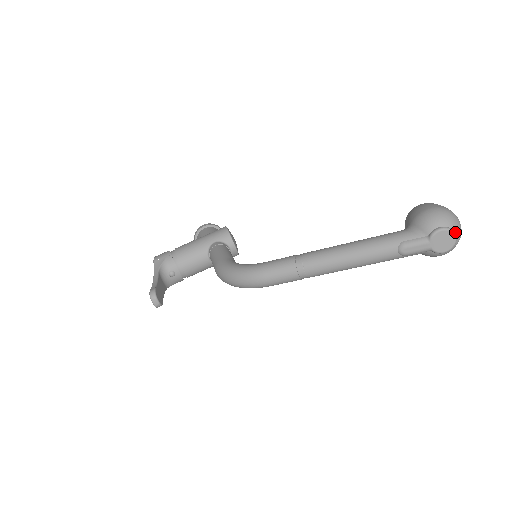
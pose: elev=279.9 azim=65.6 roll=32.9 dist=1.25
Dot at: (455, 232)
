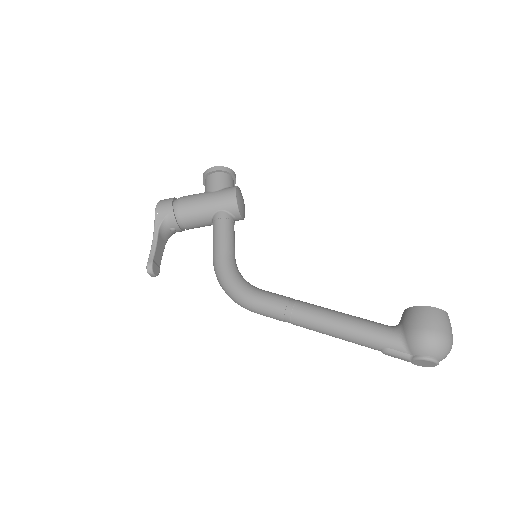
Dot at: (440, 360)
